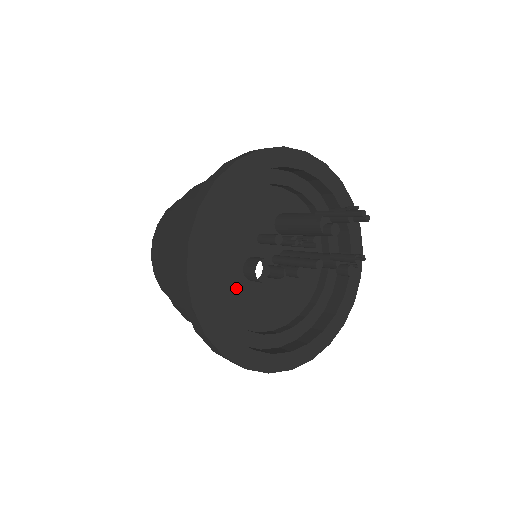
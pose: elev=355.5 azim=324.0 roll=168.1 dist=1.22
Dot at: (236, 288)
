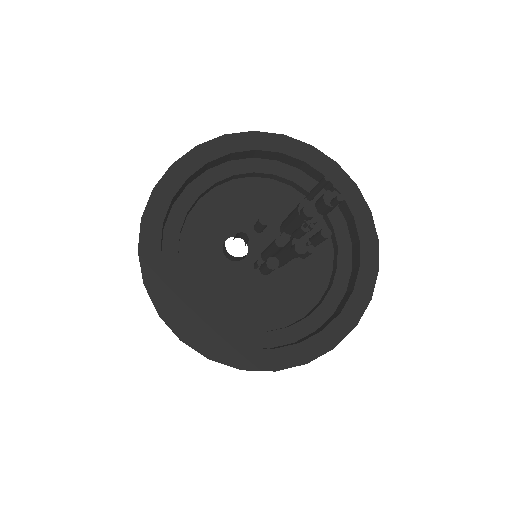
Dot at: (208, 254)
